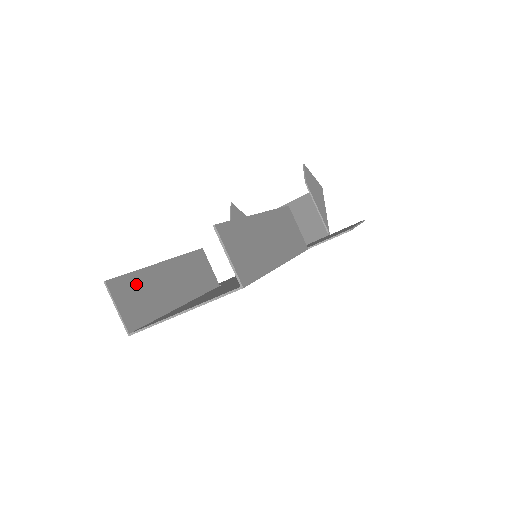
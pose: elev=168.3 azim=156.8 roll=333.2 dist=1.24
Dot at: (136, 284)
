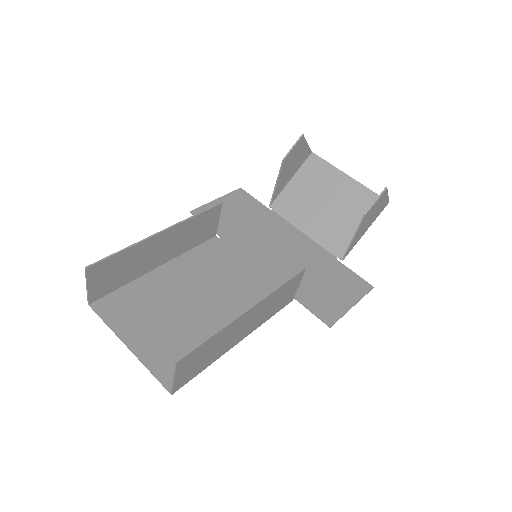
Dot at: (120, 261)
